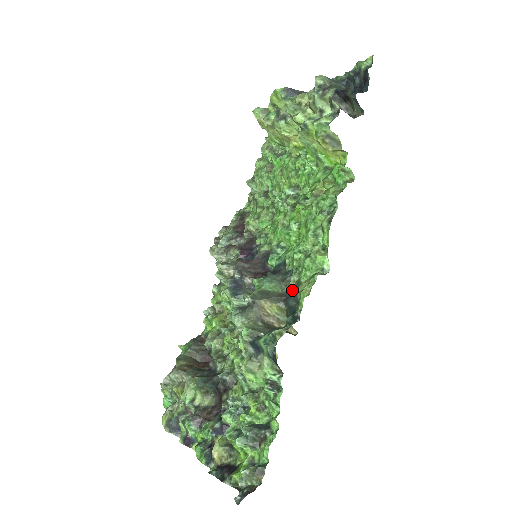
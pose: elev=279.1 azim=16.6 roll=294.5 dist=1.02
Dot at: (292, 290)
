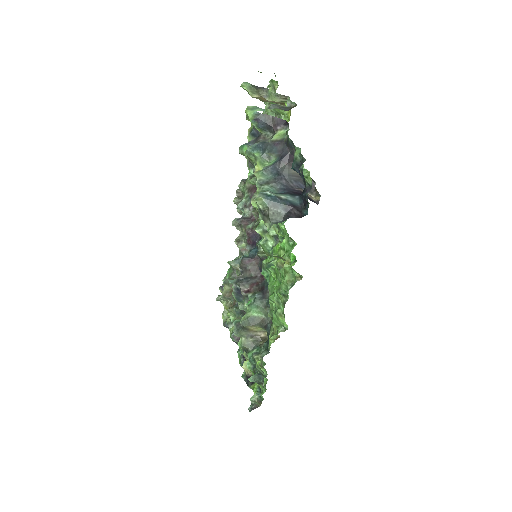
Dot at: (271, 318)
